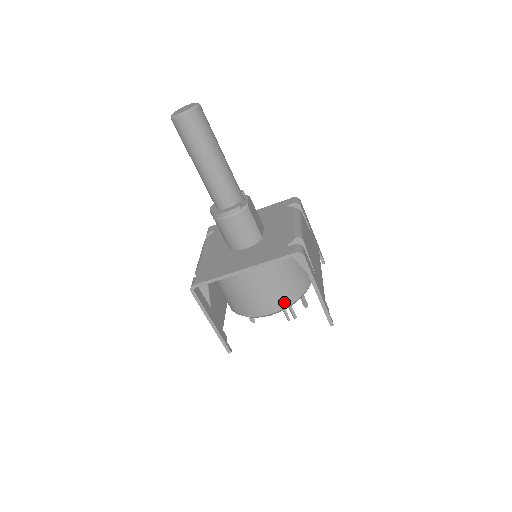
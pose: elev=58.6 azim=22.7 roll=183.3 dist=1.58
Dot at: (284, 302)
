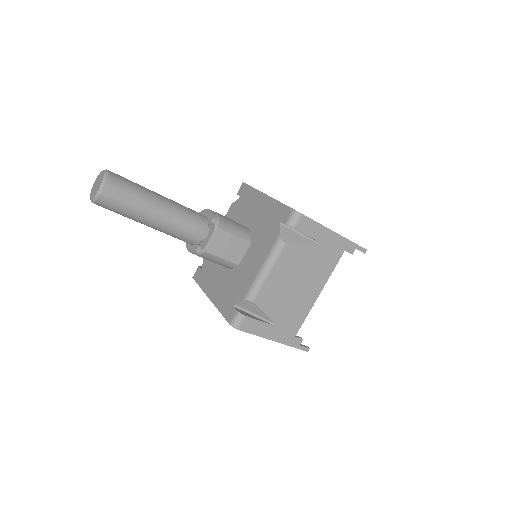
Dot at: occluded
